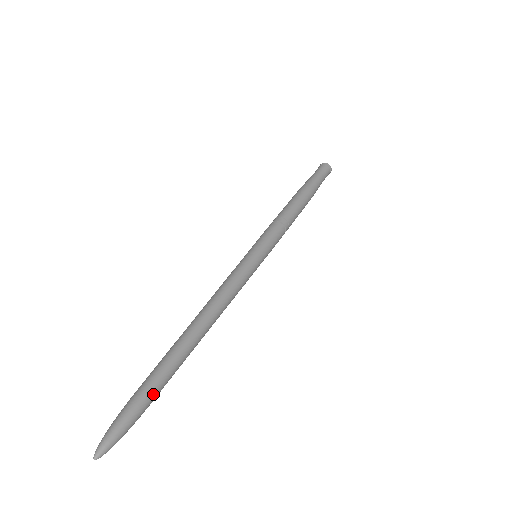
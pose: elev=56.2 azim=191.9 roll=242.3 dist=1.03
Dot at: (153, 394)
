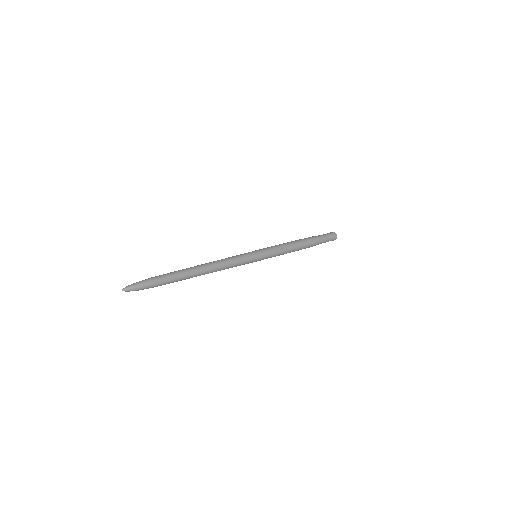
Dot at: (163, 281)
